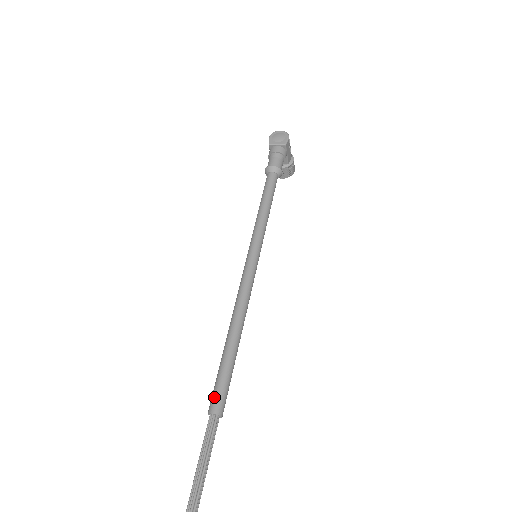
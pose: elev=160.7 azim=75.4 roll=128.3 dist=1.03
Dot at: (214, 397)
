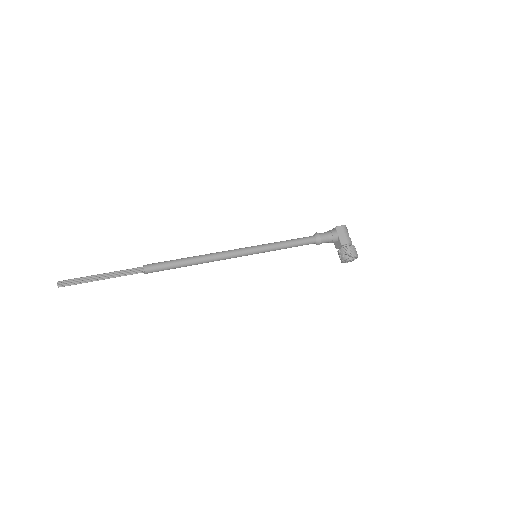
Dot at: (153, 264)
